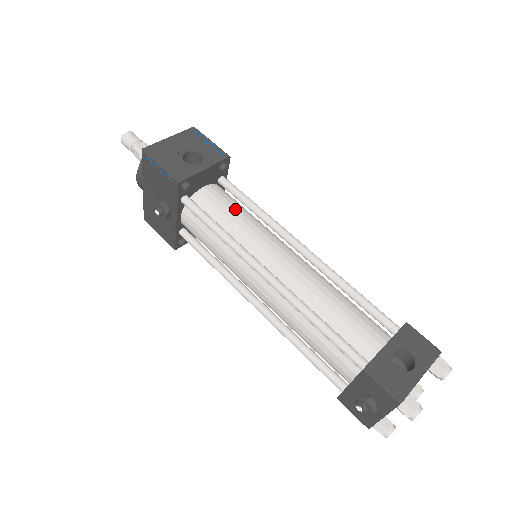
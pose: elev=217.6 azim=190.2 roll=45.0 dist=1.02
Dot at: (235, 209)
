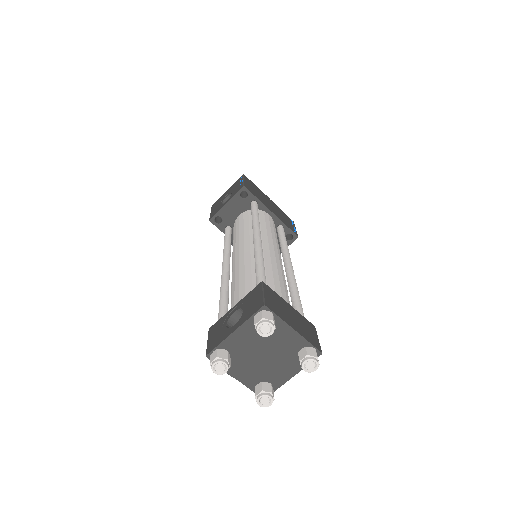
Dot at: (242, 224)
